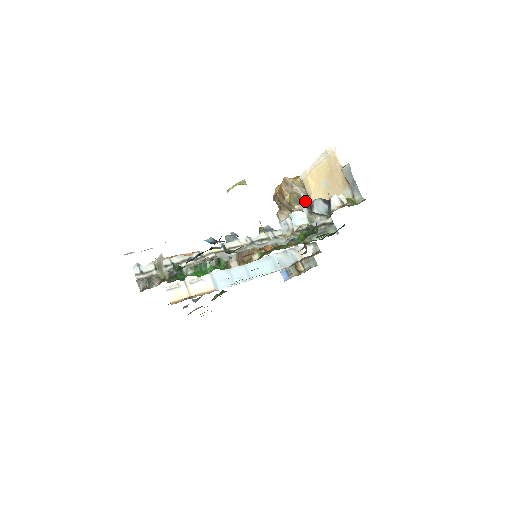
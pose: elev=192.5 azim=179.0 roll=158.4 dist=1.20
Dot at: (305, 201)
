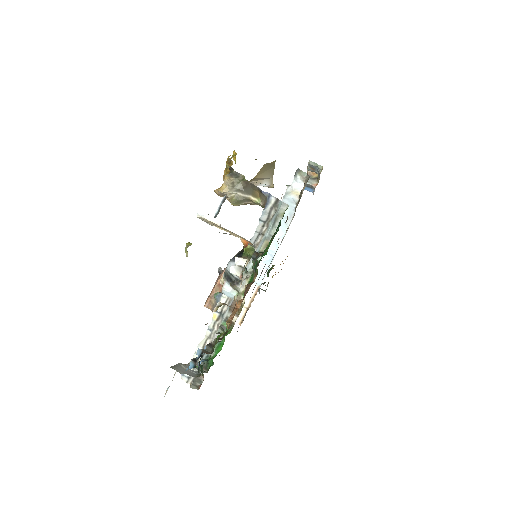
Dot at: (245, 196)
